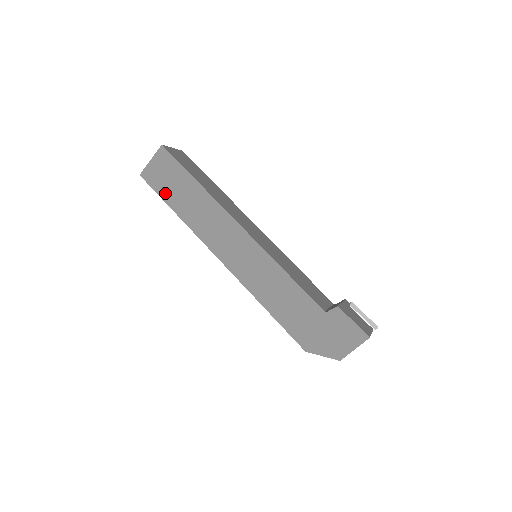
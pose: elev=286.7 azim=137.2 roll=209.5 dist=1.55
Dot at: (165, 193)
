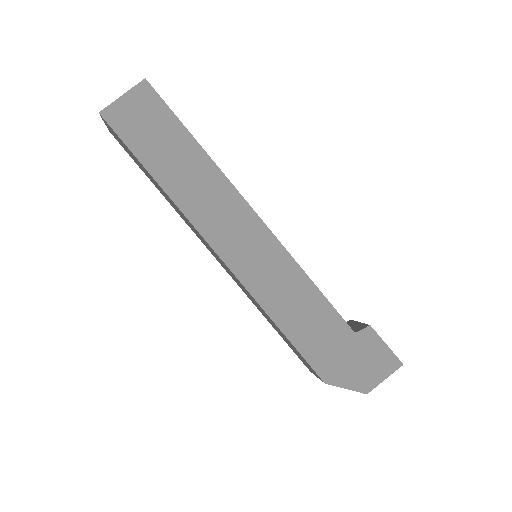
Dot at: (141, 147)
